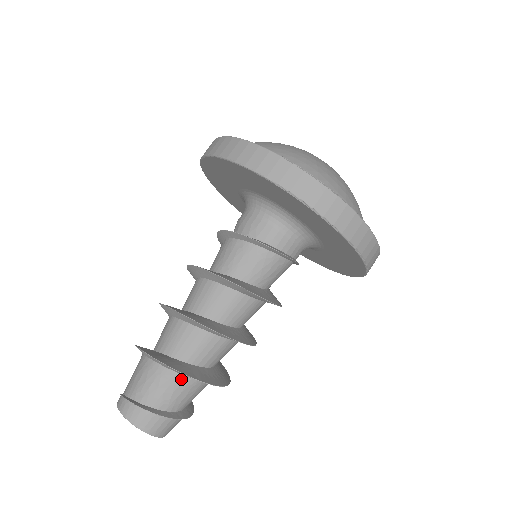
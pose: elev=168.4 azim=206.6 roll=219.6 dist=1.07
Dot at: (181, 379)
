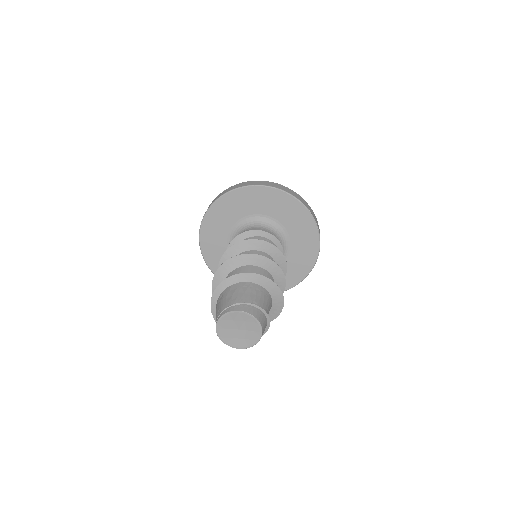
Dot at: (271, 300)
